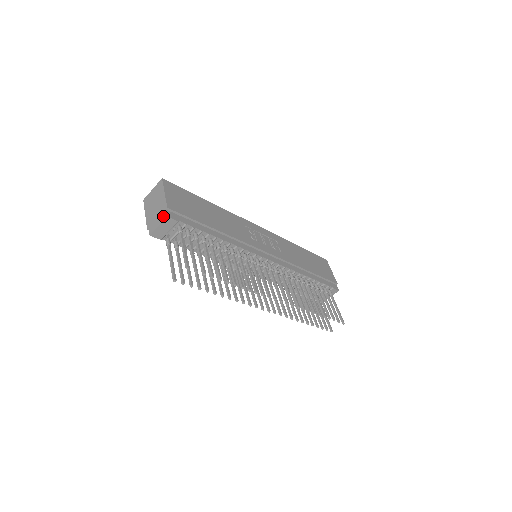
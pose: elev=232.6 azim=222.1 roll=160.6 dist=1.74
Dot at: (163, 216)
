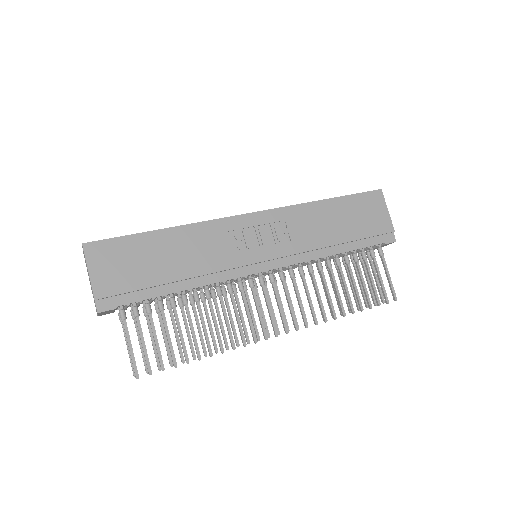
Dot at: occluded
